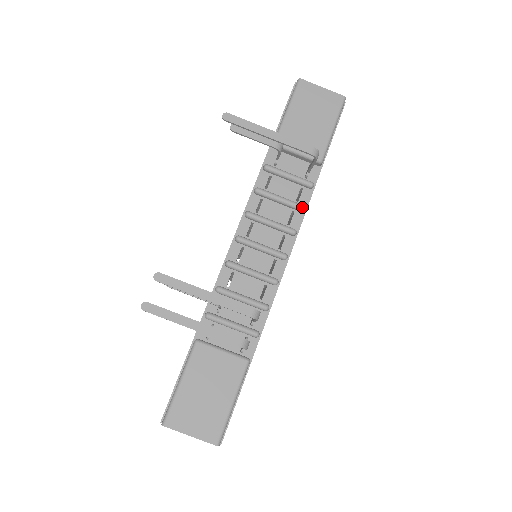
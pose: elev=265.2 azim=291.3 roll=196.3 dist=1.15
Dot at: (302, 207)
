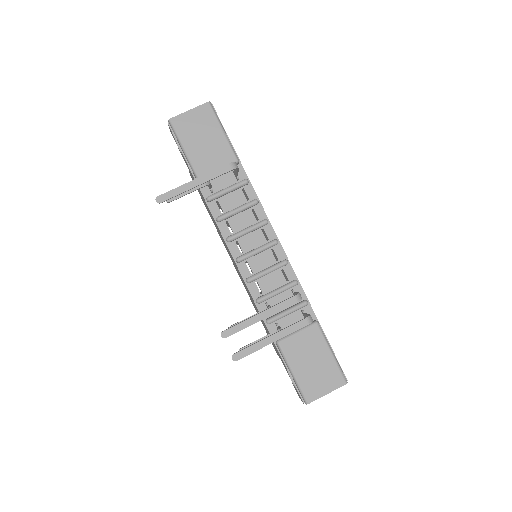
Dot at: (255, 202)
